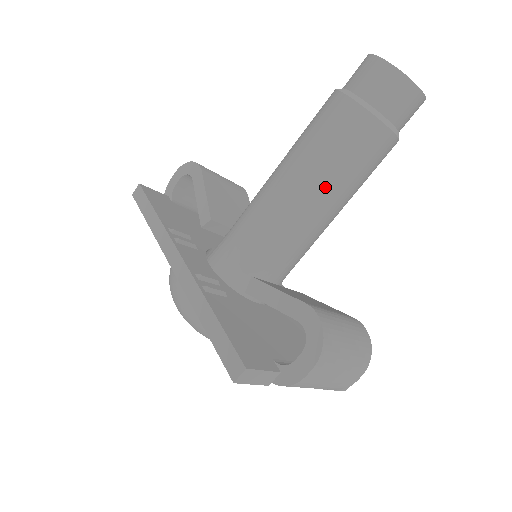
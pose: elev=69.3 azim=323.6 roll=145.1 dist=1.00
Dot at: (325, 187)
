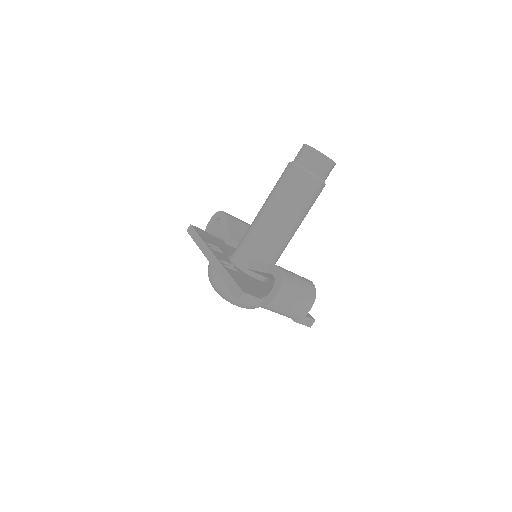
Dot at: (286, 211)
